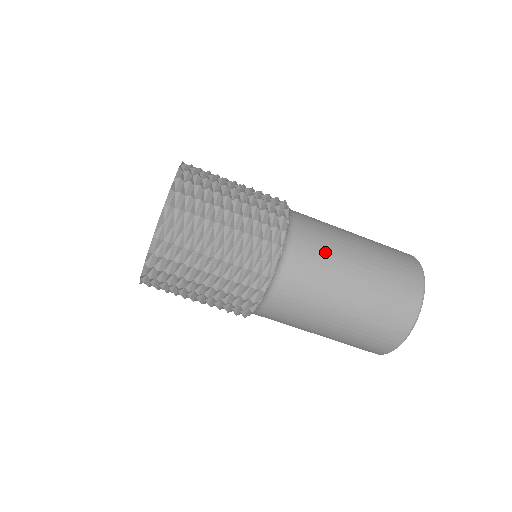
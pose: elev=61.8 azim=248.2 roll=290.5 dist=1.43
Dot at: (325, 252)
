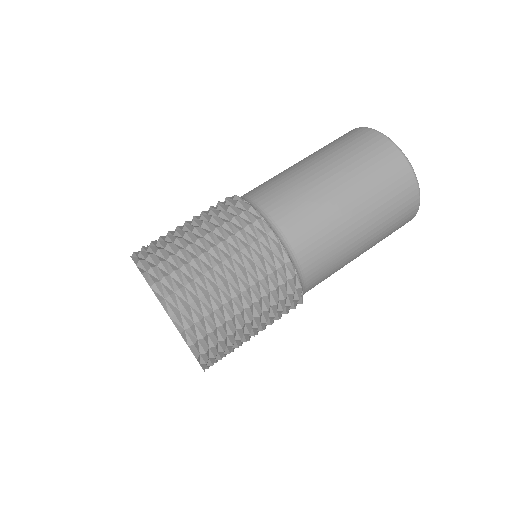
Dot at: (277, 179)
